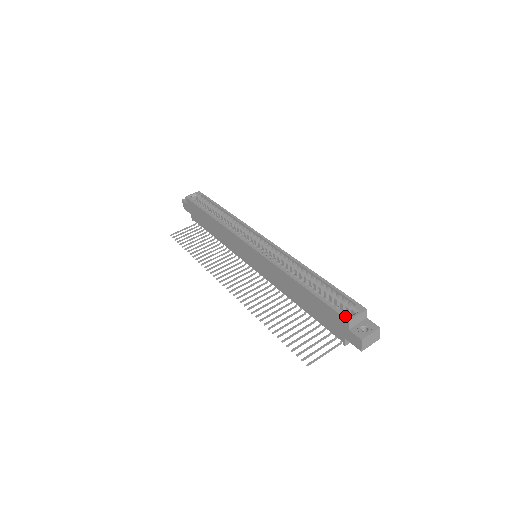
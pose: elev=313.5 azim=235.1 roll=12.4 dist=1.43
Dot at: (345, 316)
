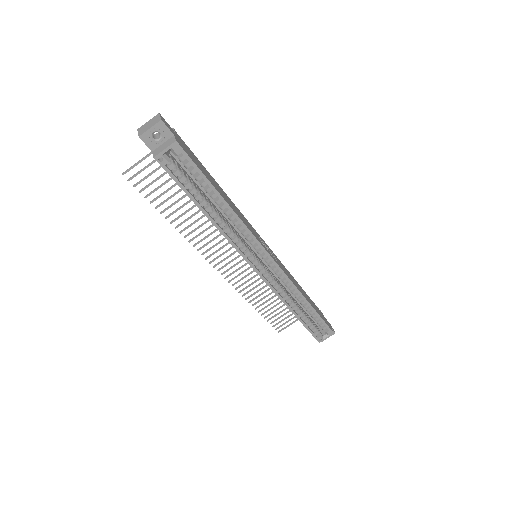
Dot at: (318, 338)
